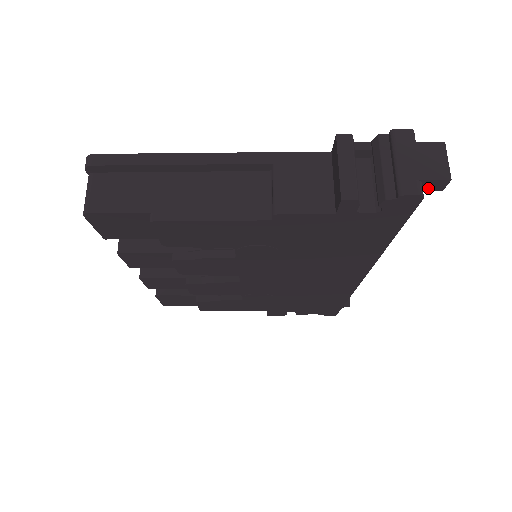
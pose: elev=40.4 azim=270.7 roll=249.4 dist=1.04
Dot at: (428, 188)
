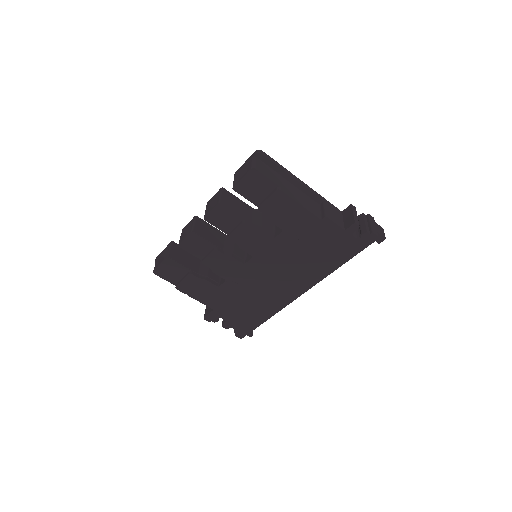
Dot at: occluded
